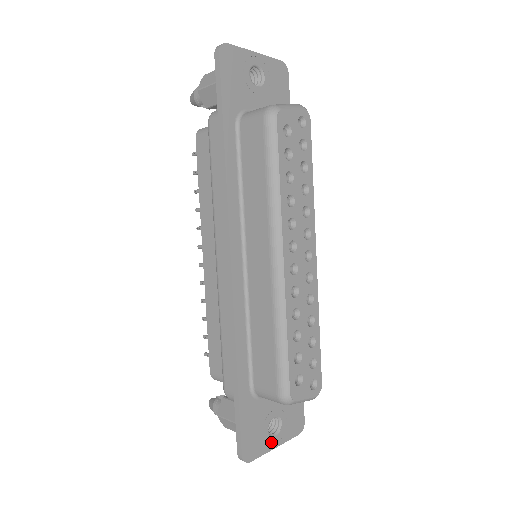
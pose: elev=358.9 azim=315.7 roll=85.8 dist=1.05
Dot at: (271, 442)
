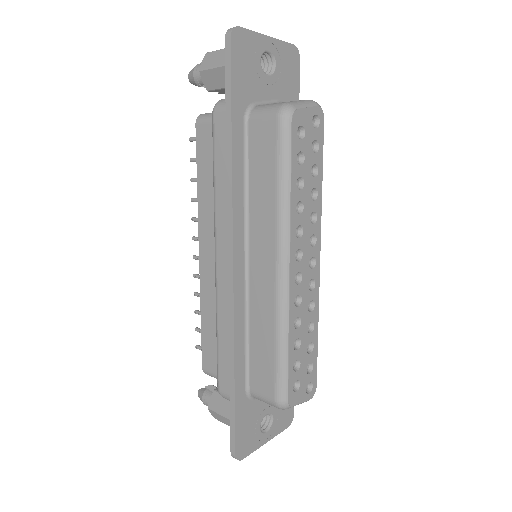
Dot at: (262, 438)
